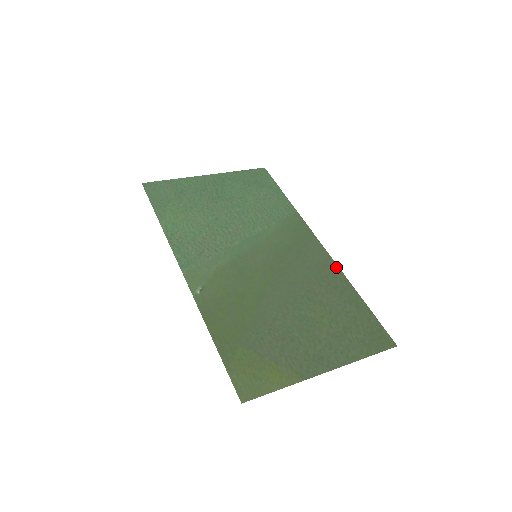
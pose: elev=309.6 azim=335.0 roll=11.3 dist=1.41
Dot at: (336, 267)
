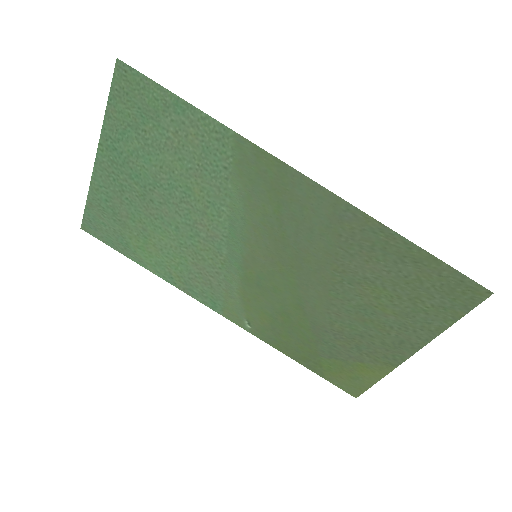
Dot at: (355, 212)
